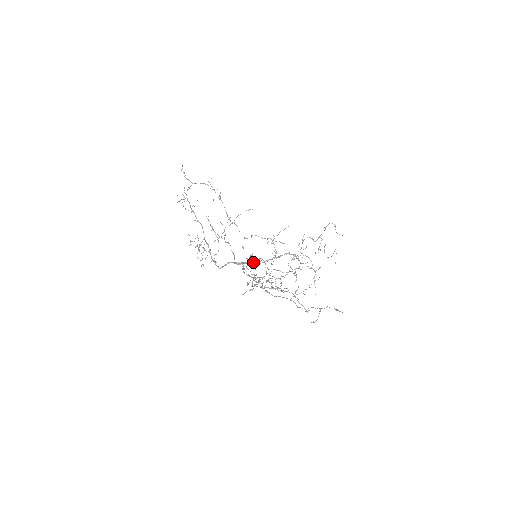
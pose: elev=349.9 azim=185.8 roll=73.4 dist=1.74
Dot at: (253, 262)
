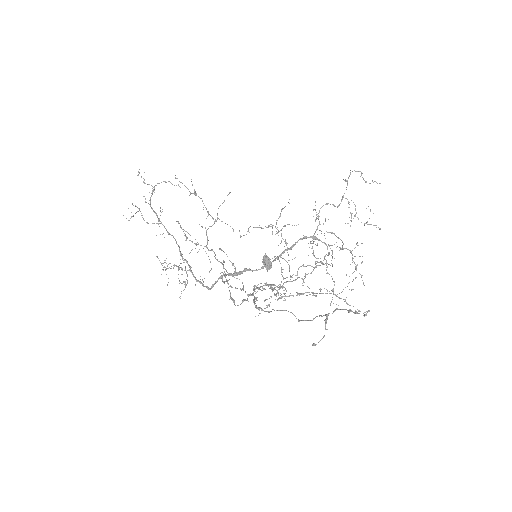
Dot at: (270, 265)
